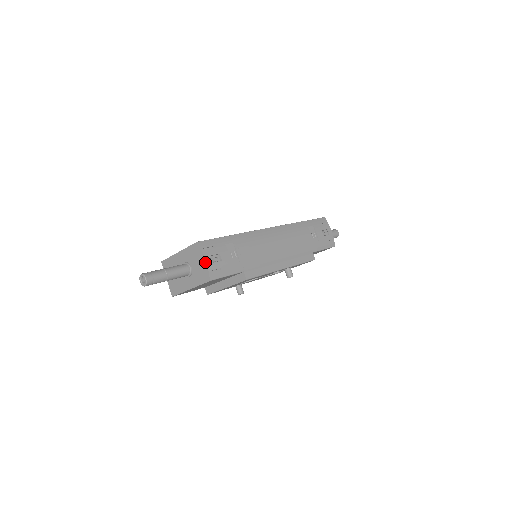
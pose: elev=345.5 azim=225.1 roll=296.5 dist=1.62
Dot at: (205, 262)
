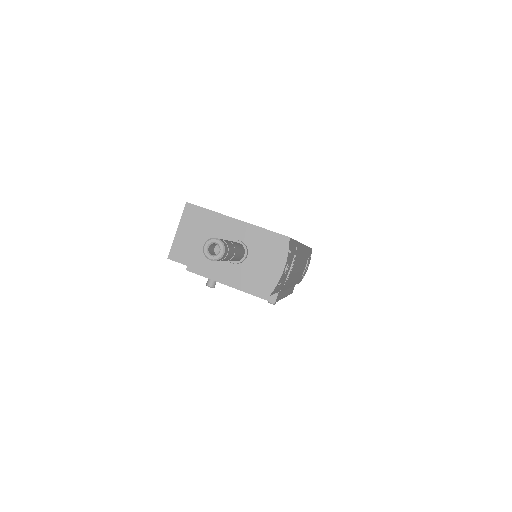
Dot at: (282, 270)
